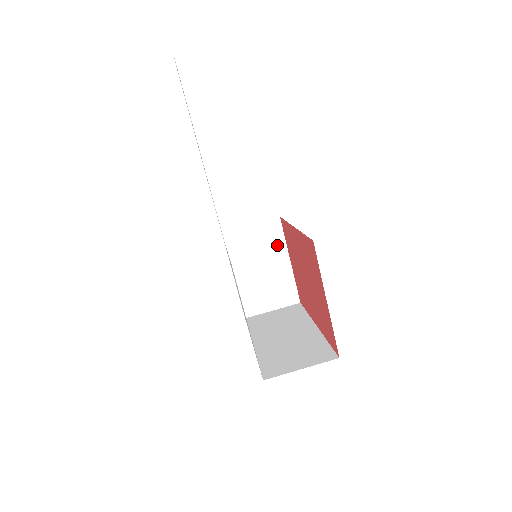
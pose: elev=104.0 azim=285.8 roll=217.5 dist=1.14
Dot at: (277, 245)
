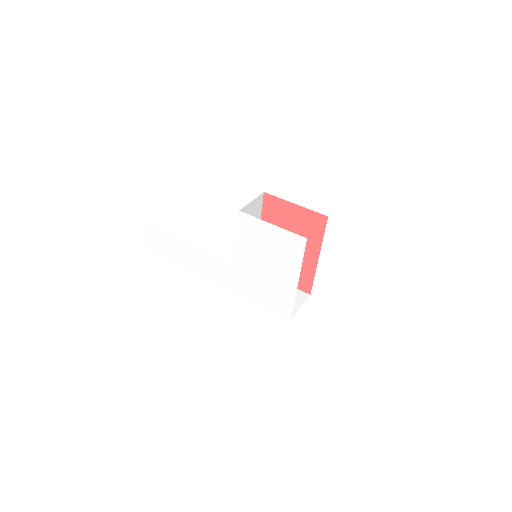
Dot at: occluded
